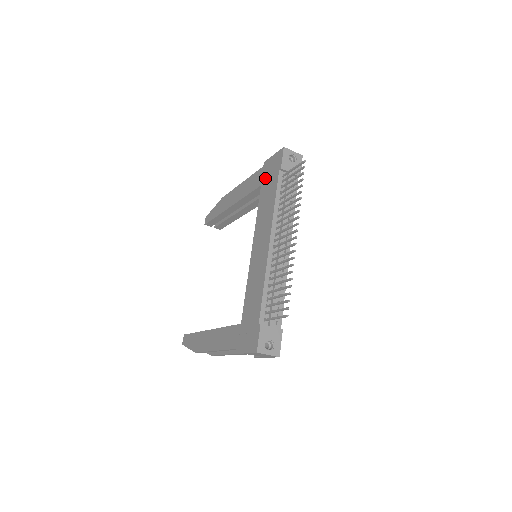
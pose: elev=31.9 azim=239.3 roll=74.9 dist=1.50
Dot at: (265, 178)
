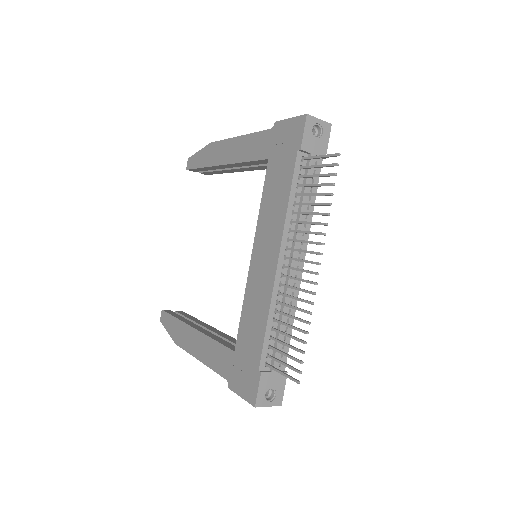
Dot at: (275, 151)
